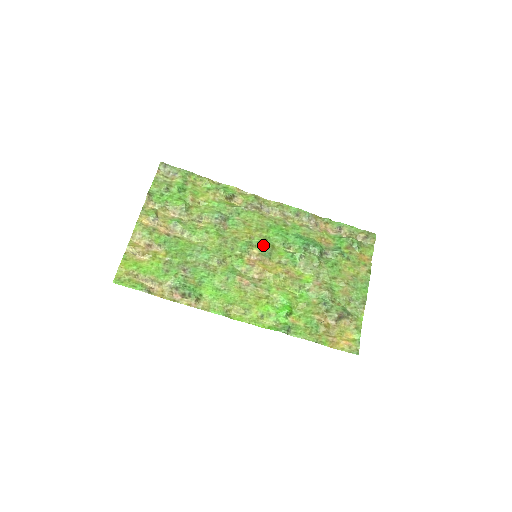
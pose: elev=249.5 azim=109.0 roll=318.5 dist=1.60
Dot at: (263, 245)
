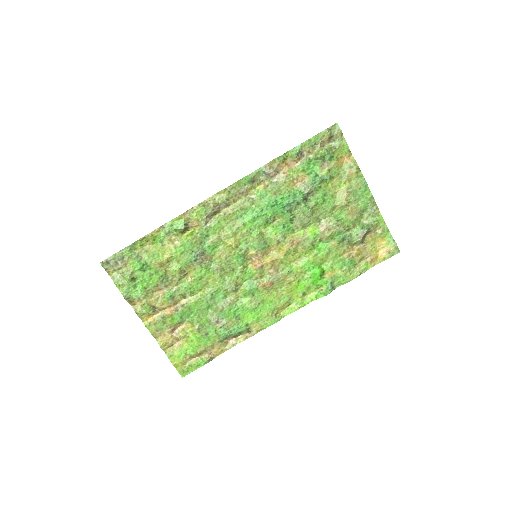
Dot at: (252, 242)
